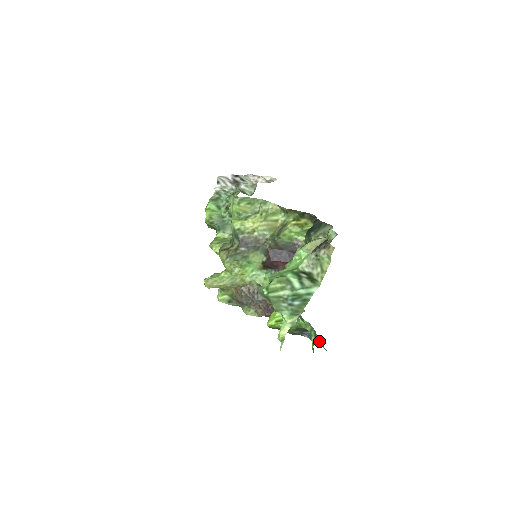
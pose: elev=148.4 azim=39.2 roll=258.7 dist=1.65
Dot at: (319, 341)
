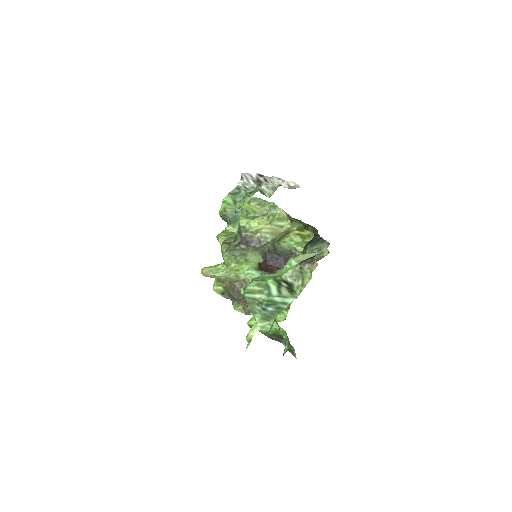
Dot at: (294, 351)
